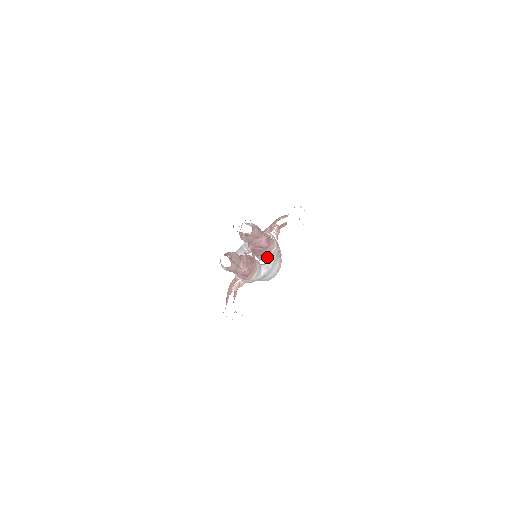
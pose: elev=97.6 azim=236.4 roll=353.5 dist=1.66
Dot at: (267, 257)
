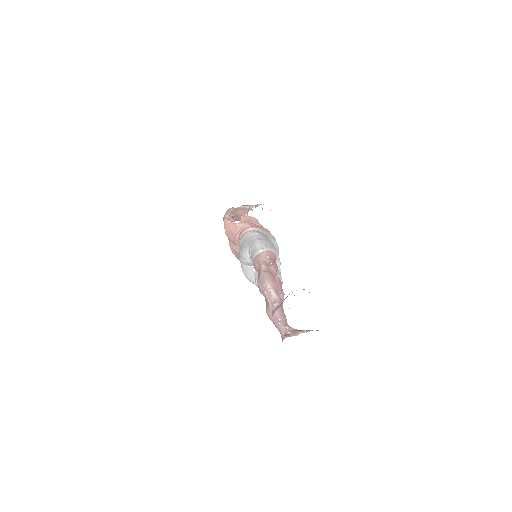
Dot at: occluded
